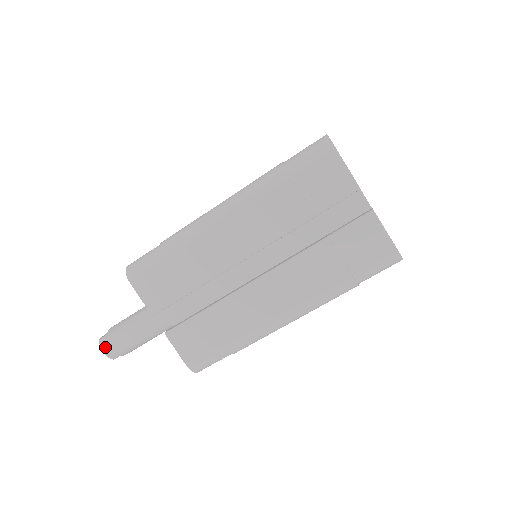
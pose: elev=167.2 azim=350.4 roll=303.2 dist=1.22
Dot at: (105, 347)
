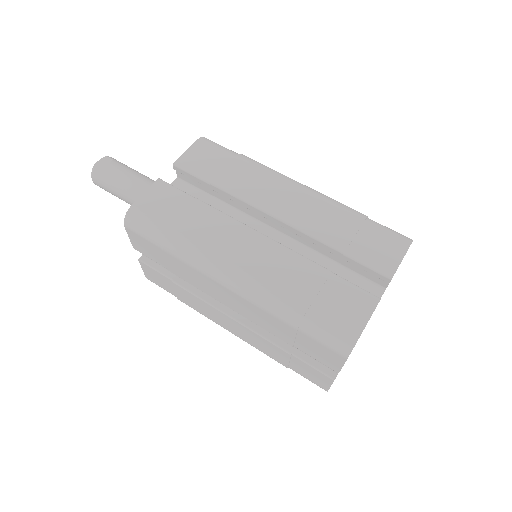
Dot at: (95, 181)
